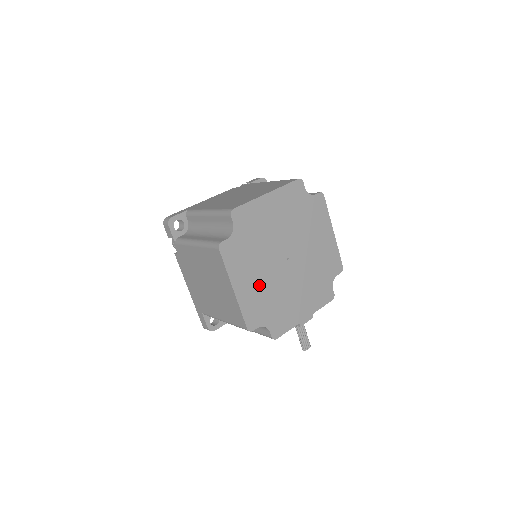
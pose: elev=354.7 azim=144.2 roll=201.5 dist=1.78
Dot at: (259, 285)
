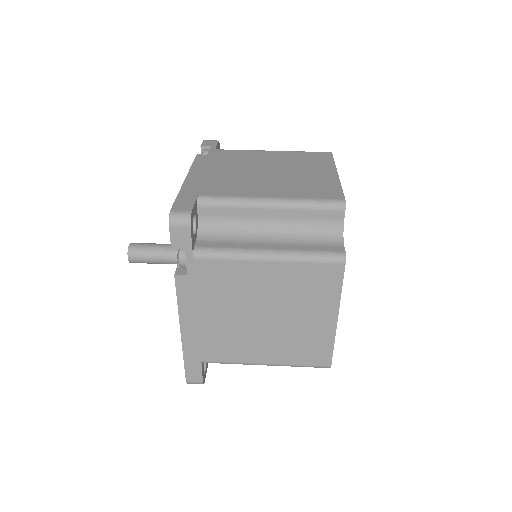
Dot at: occluded
